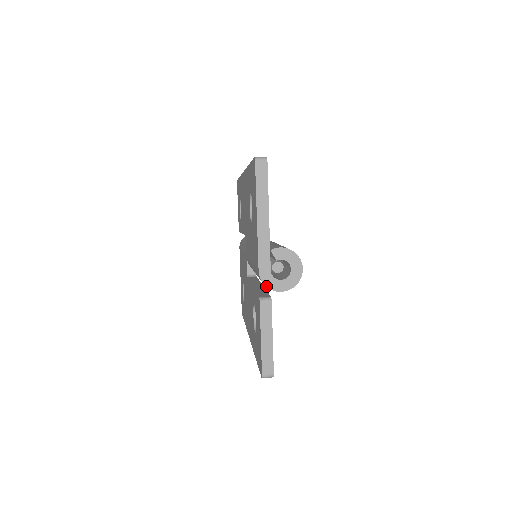
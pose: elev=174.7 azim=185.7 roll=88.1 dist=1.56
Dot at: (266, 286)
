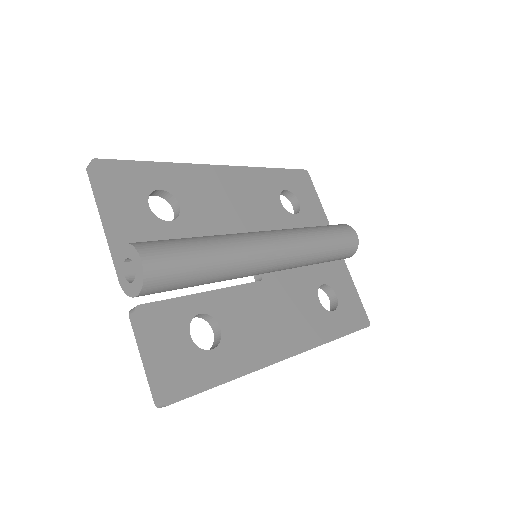
Dot at: (127, 295)
